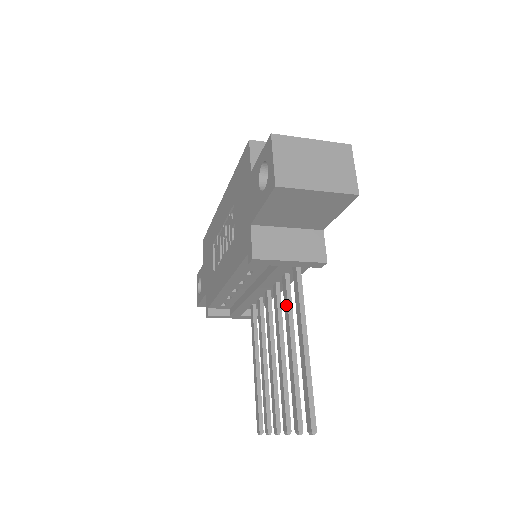
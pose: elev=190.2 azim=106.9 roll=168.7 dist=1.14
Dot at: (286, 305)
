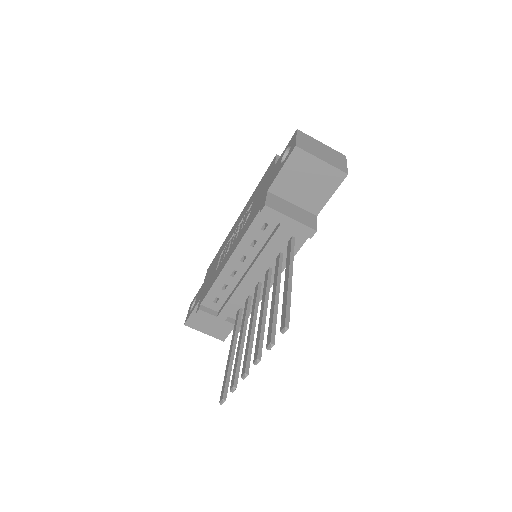
Dot at: (277, 270)
